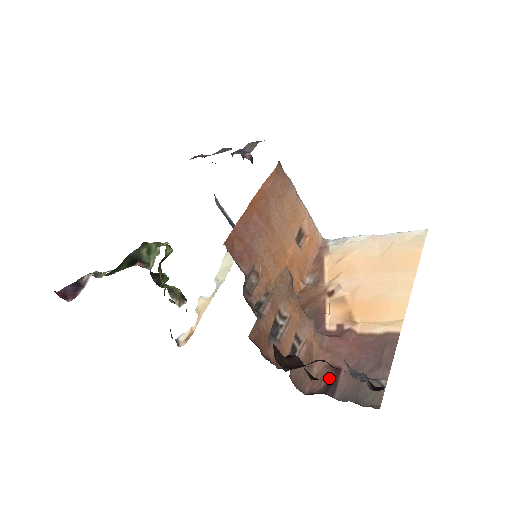
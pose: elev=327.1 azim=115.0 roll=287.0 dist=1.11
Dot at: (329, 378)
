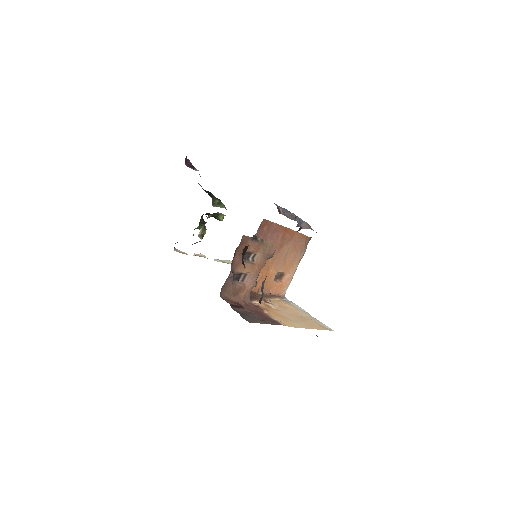
Dot at: (236, 304)
